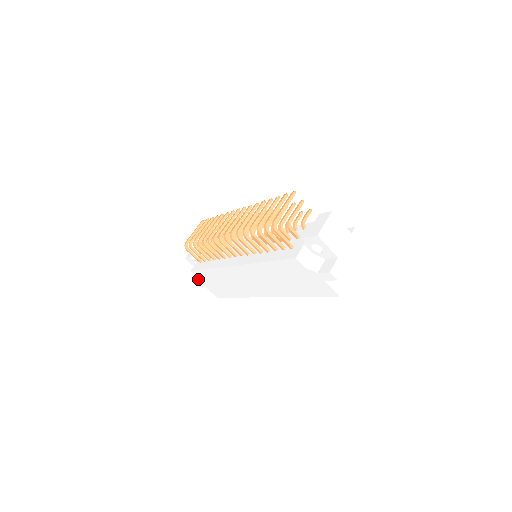
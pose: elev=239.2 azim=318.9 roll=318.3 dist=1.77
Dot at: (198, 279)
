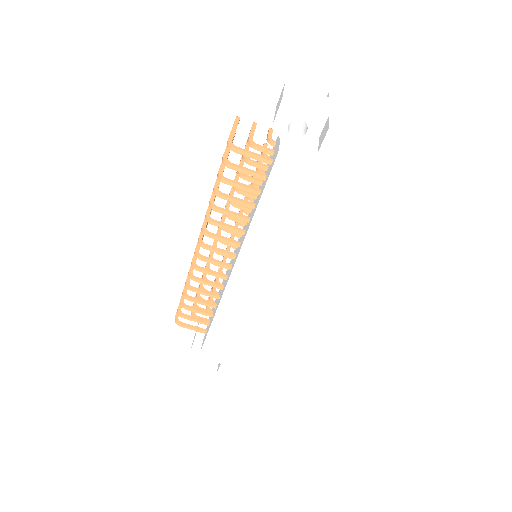
Dot at: occluded
